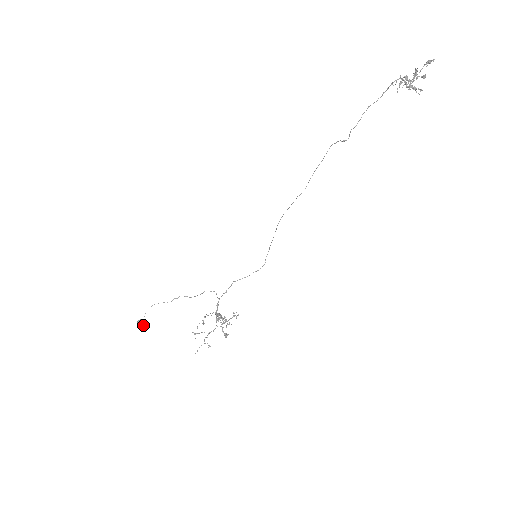
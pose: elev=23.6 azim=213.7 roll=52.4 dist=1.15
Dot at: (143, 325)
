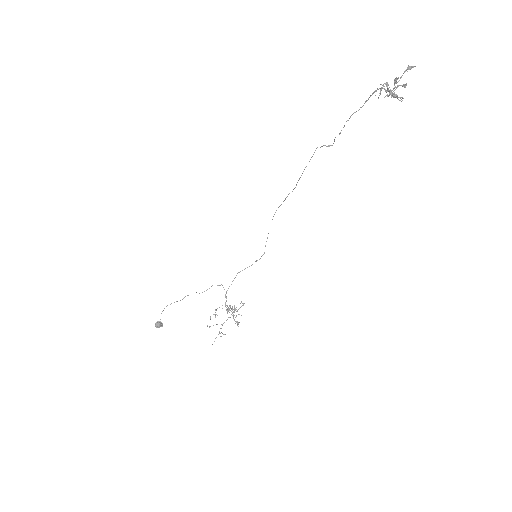
Dot at: (161, 326)
